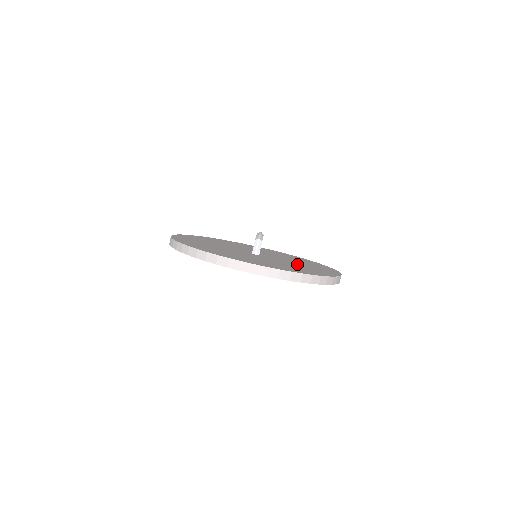
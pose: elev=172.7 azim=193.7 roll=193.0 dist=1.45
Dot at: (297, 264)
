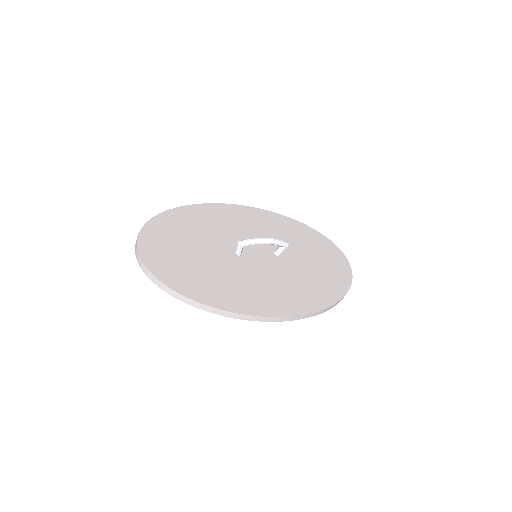
Dot at: (246, 282)
